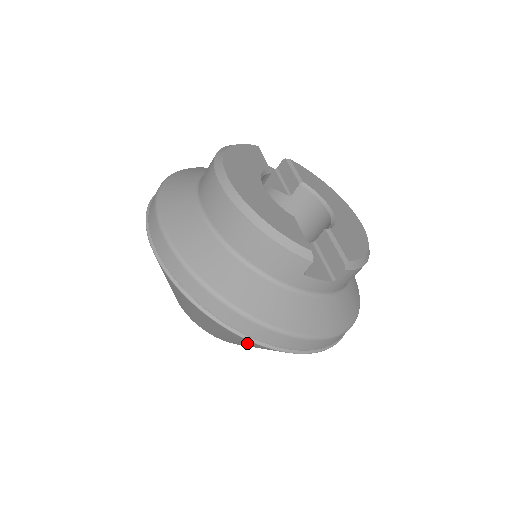
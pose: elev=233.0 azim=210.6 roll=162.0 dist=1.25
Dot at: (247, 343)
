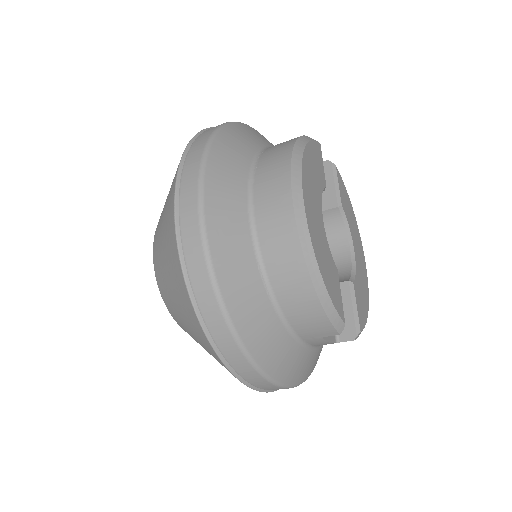
Dot at: occluded
